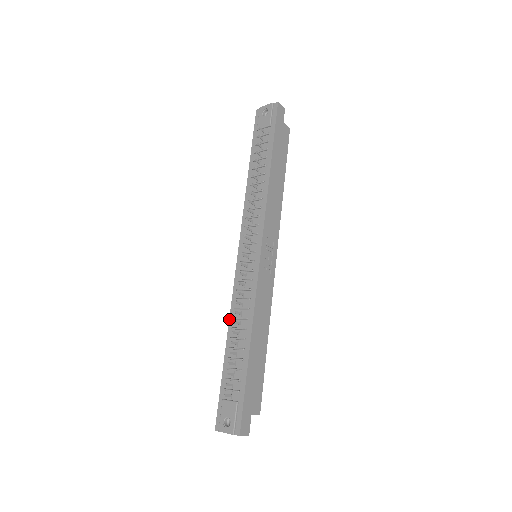
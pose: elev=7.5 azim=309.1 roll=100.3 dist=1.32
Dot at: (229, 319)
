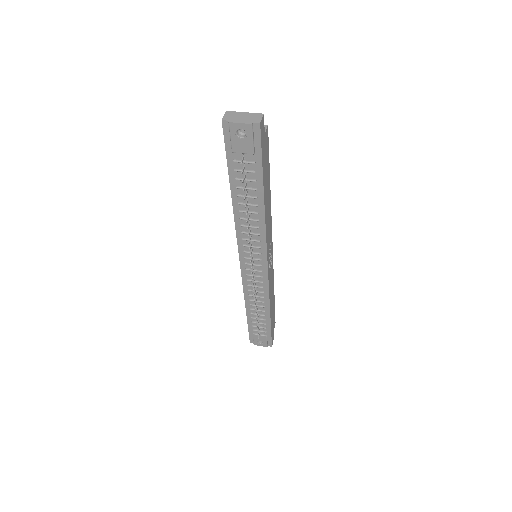
Dot at: (244, 299)
